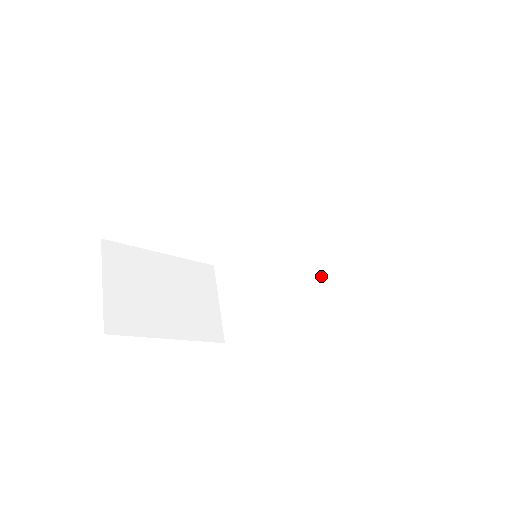
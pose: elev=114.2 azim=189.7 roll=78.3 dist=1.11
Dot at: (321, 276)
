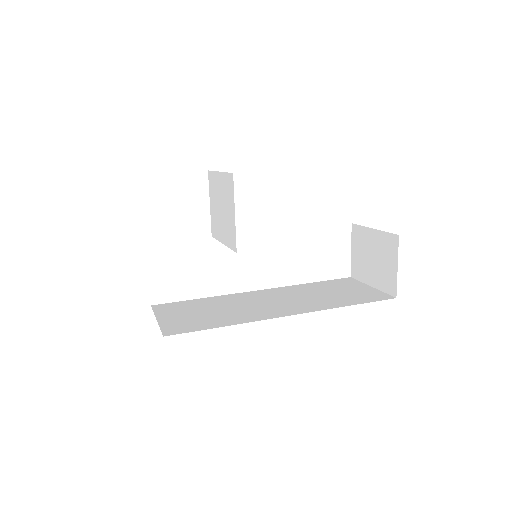
Dot at: (290, 306)
